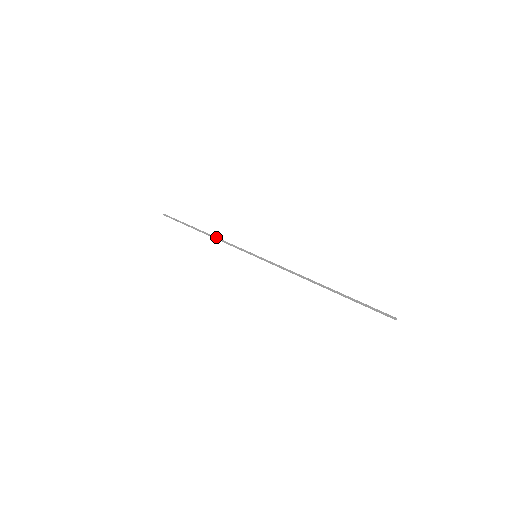
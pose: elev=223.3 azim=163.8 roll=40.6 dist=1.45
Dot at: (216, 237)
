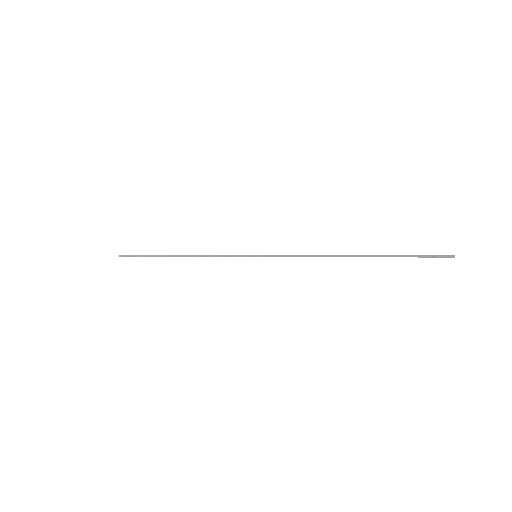
Dot at: occluded
